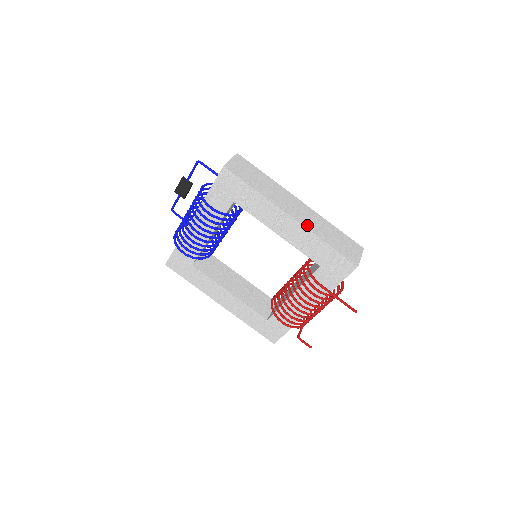
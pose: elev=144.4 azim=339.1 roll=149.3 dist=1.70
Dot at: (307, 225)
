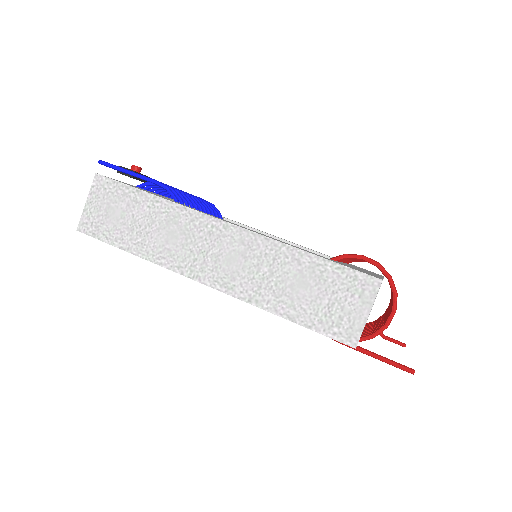
Dot at: (235, 288)
